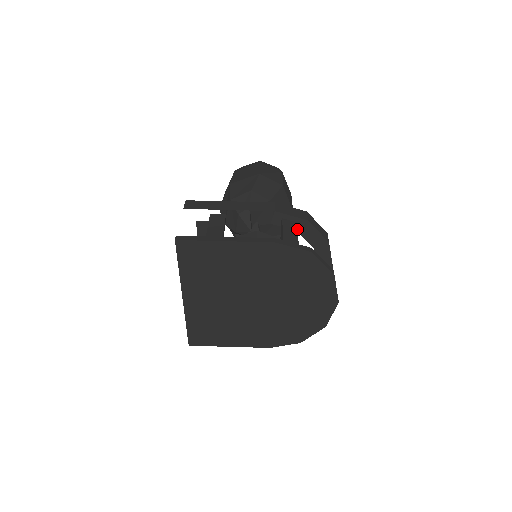
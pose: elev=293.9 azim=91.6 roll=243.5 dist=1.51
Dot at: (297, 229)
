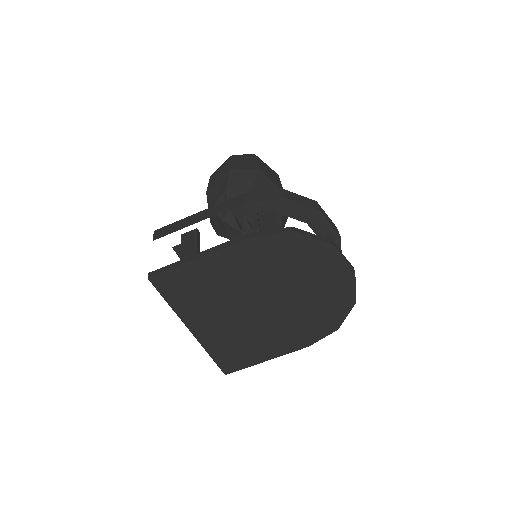
Dot at: (275, 212)
